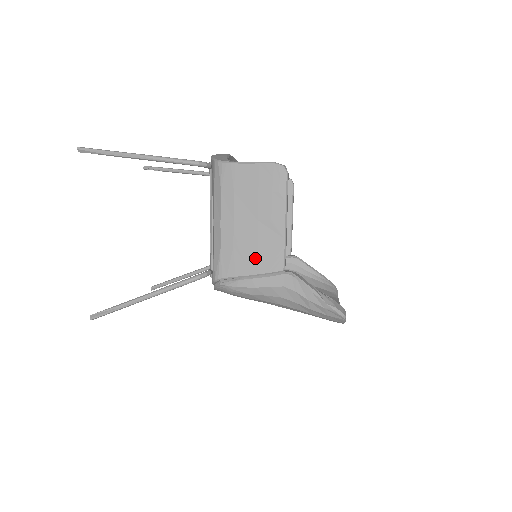
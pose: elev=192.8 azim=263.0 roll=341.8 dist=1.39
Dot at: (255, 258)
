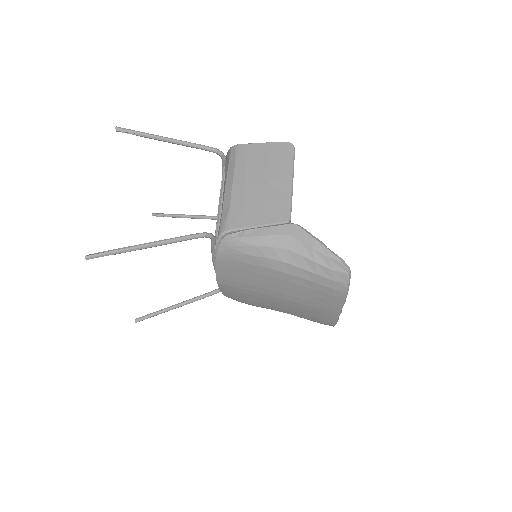
Dot at: (263, 211)
